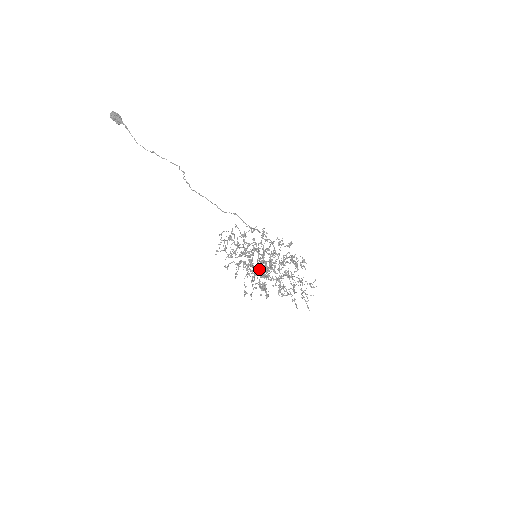
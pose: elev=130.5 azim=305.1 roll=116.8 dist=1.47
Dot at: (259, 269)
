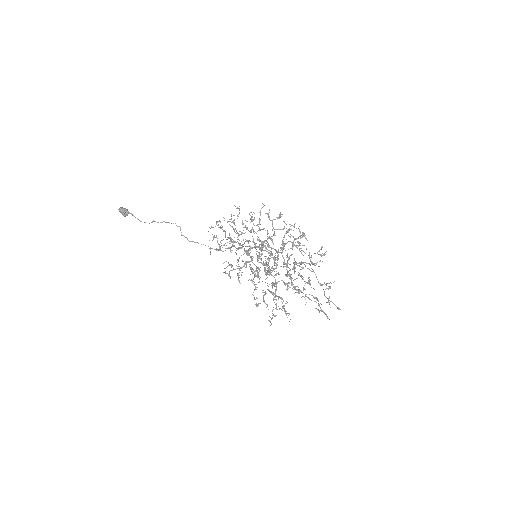
Dot at: occluded
